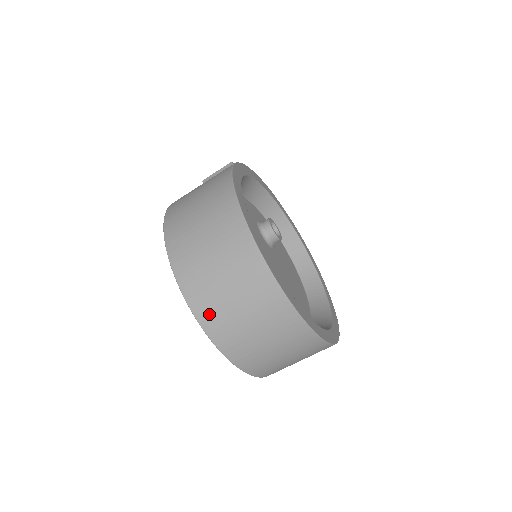
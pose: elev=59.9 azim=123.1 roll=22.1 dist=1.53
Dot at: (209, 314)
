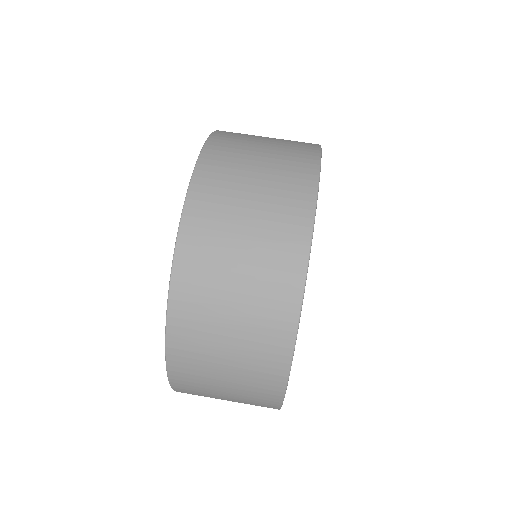
Dot at: (195, 260)
